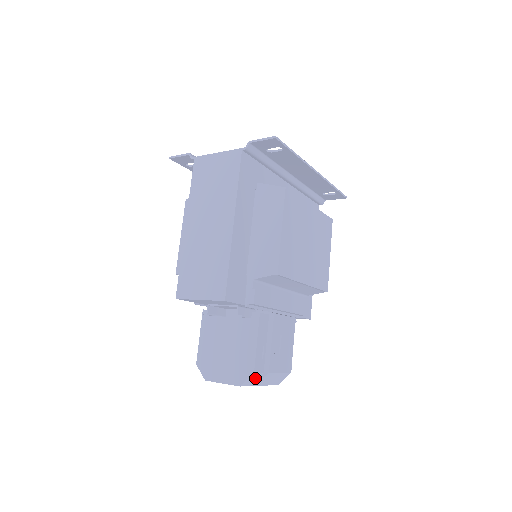
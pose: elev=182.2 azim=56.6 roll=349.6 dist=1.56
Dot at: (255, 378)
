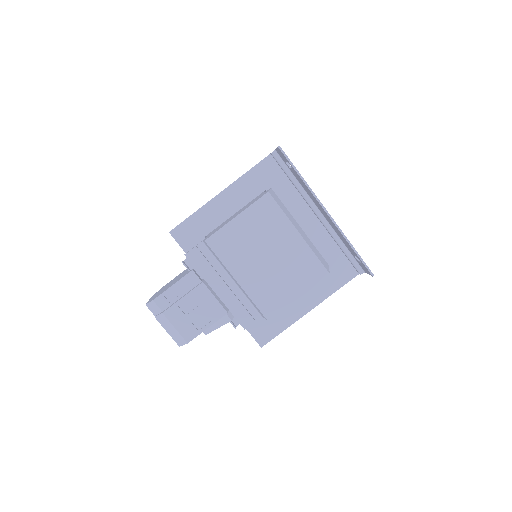
Dot at: (157, 310)
